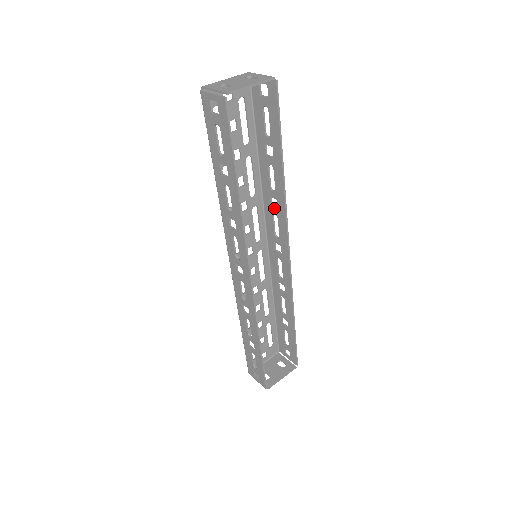
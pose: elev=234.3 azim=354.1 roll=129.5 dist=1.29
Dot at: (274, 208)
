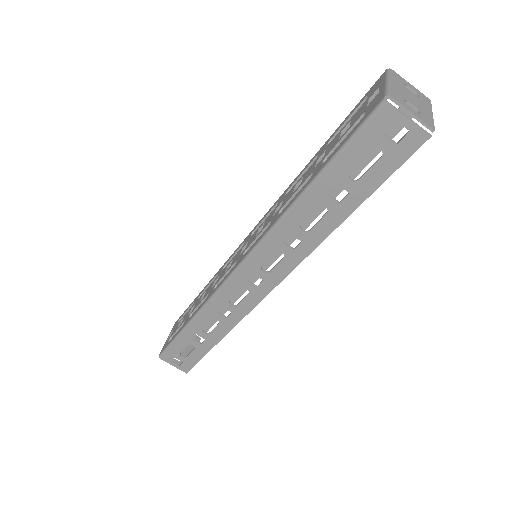
Dot at: occluded
